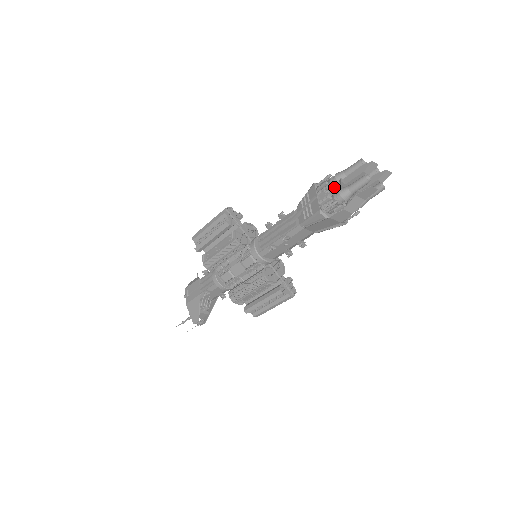
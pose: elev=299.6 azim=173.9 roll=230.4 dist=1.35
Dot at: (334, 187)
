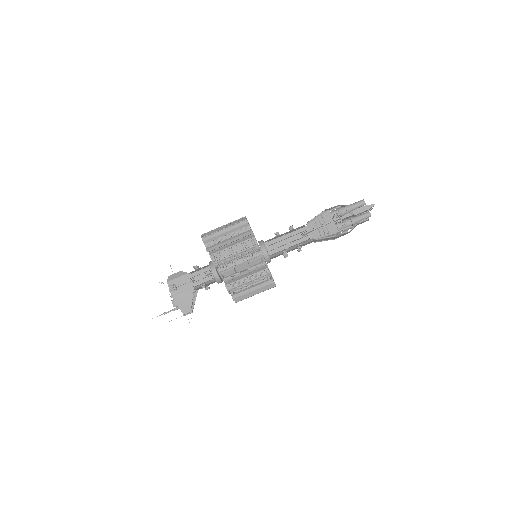
Dot at: (345, 216)
